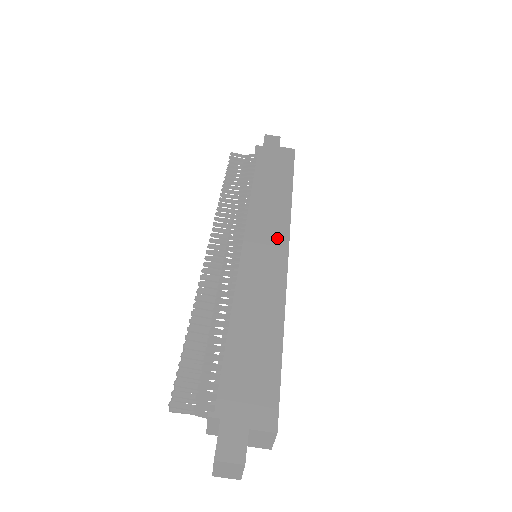
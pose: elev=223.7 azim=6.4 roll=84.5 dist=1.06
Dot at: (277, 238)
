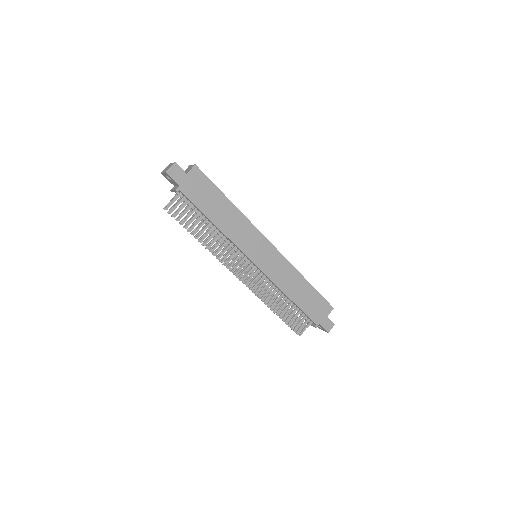
Dot at: (262, 244)
